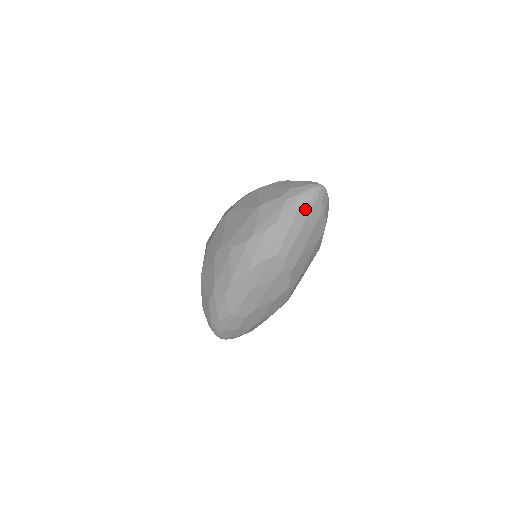
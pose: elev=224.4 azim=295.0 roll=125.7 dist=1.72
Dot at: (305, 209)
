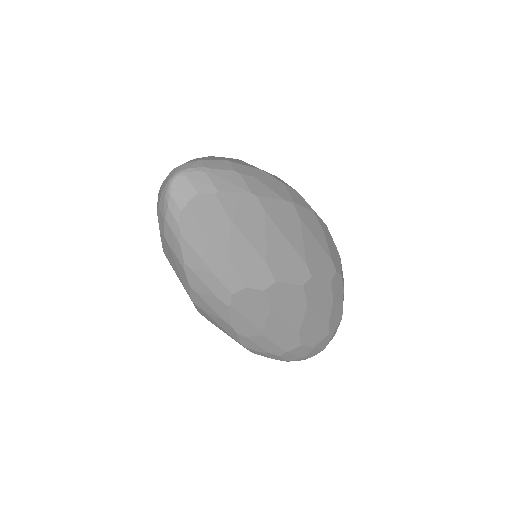
Dot at: (190, 227)
